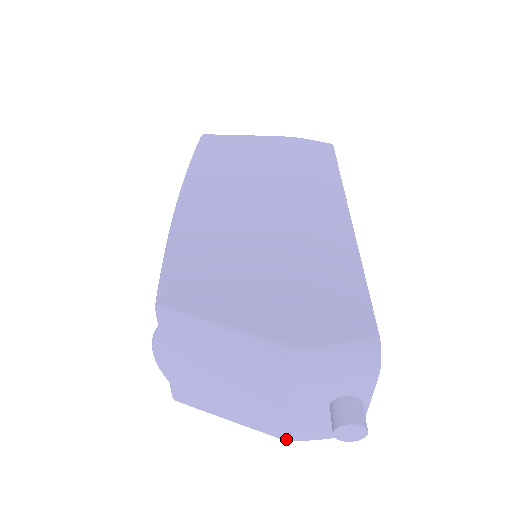
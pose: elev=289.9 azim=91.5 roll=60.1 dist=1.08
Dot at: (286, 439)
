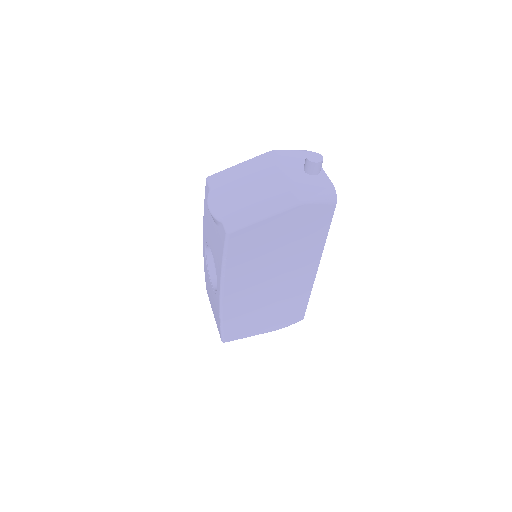
Dot at: (299, 200)
